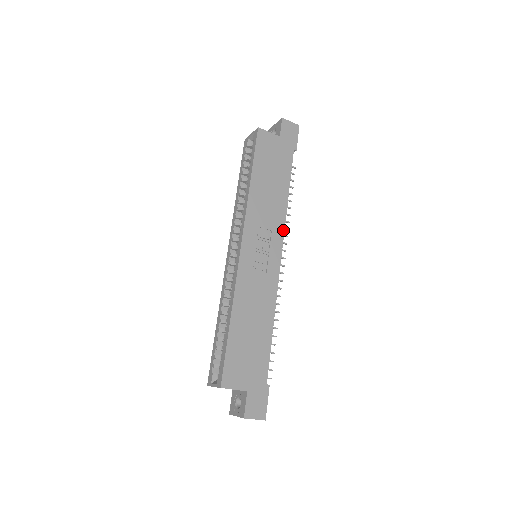
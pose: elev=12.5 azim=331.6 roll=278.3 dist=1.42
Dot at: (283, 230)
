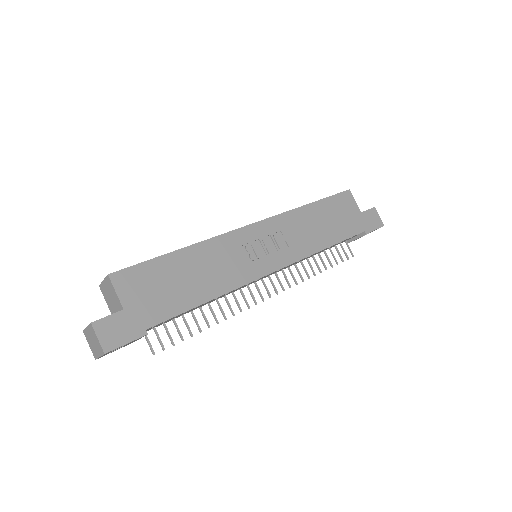
Dot at: (299, 259)
